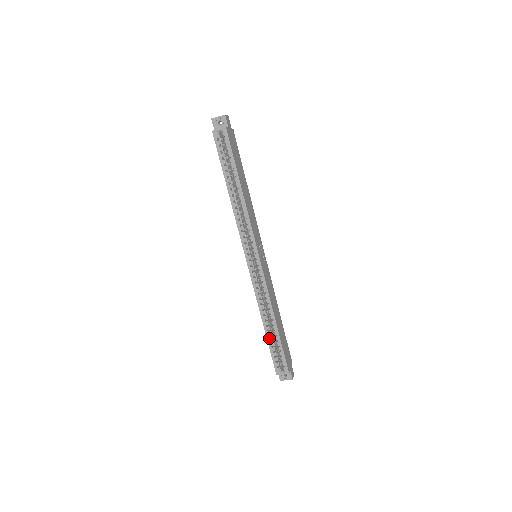
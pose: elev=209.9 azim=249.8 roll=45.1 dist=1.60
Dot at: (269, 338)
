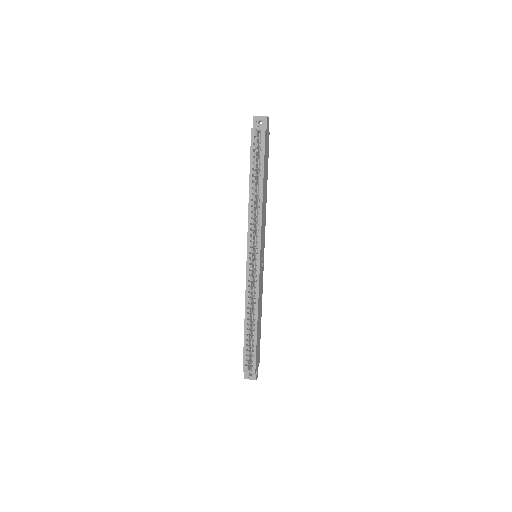
Dot at: (246, 336)
